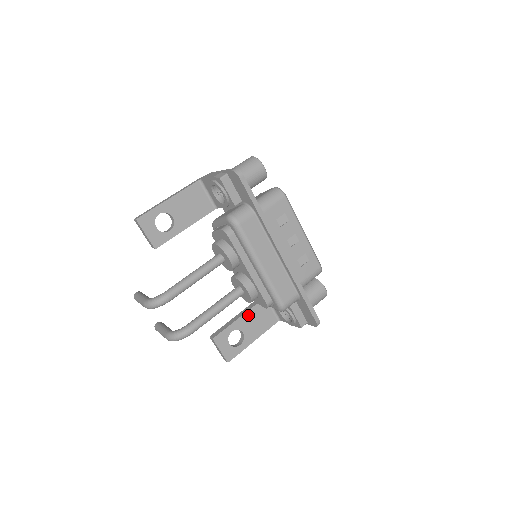
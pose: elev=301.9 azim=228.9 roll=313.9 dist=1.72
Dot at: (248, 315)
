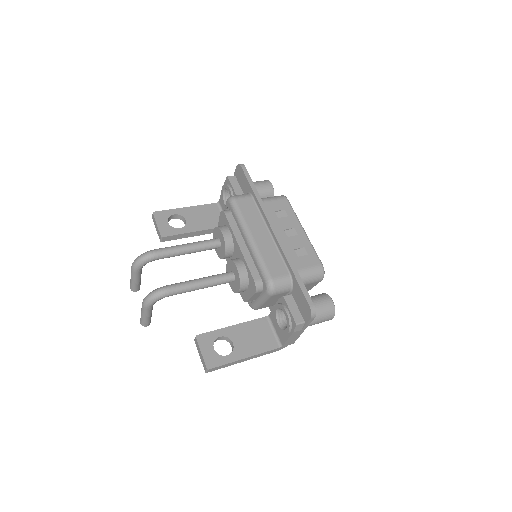
Dot at: (243, 327)
